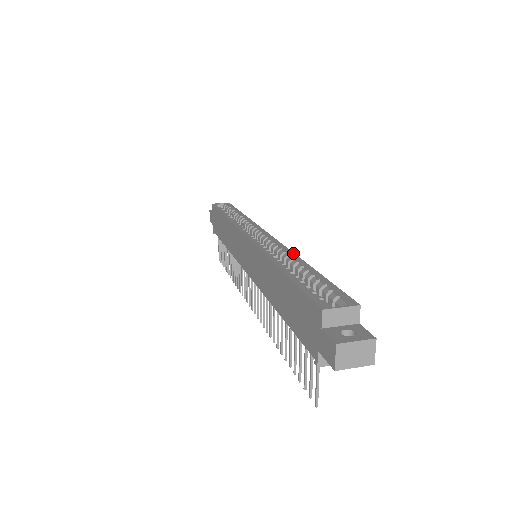
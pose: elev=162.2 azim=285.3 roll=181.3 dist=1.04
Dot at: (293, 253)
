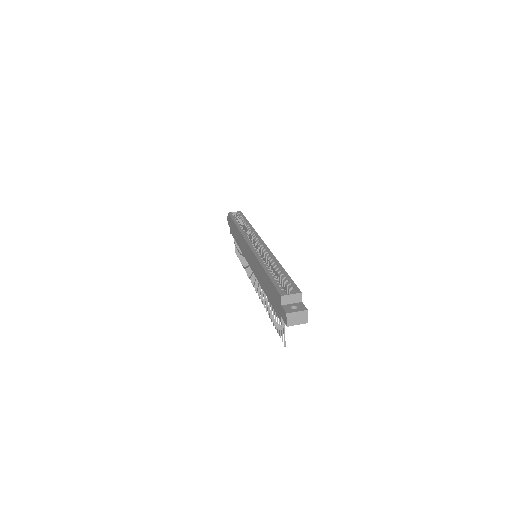
Dot at: (275, 258)
